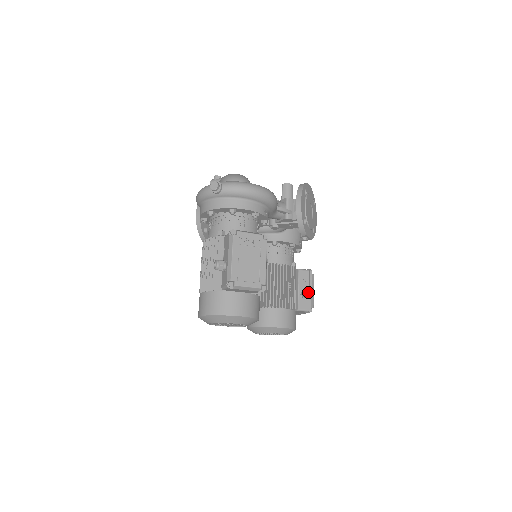
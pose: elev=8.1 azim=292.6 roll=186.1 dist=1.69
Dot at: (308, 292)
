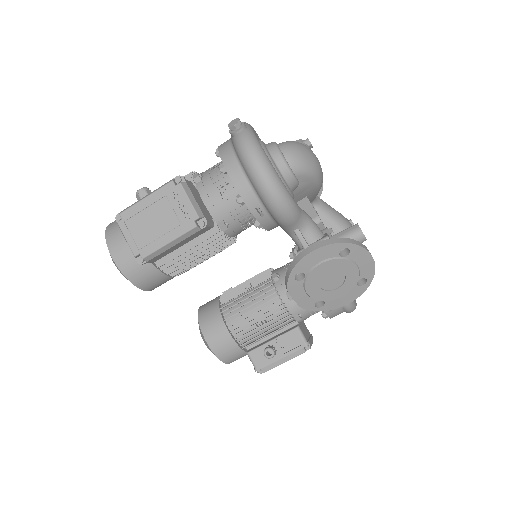
Dot at: (272, 353)
